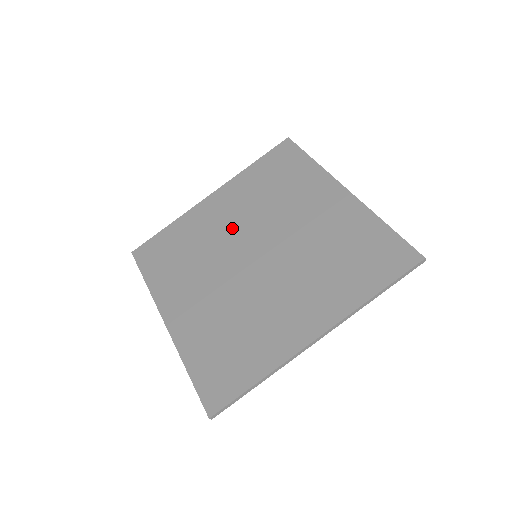
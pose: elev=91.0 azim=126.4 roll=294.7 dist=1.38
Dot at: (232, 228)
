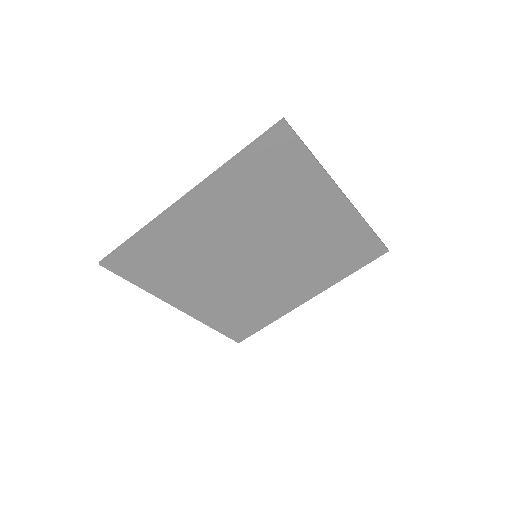
Dot at: (226, 236)
